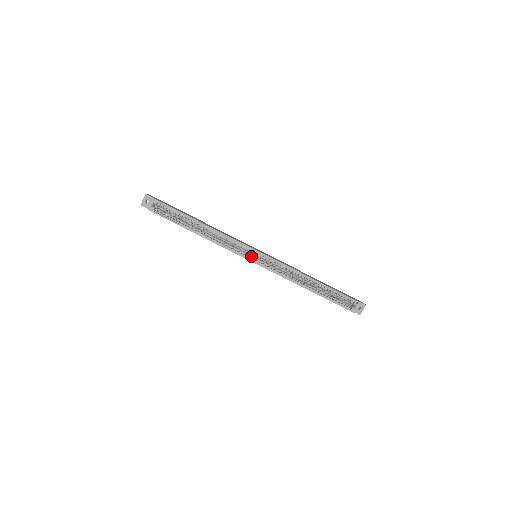
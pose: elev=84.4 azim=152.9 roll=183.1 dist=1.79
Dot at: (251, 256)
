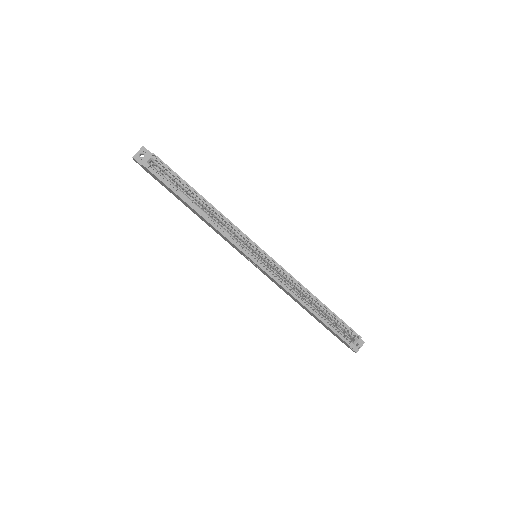
Dot at: (252, 254)
